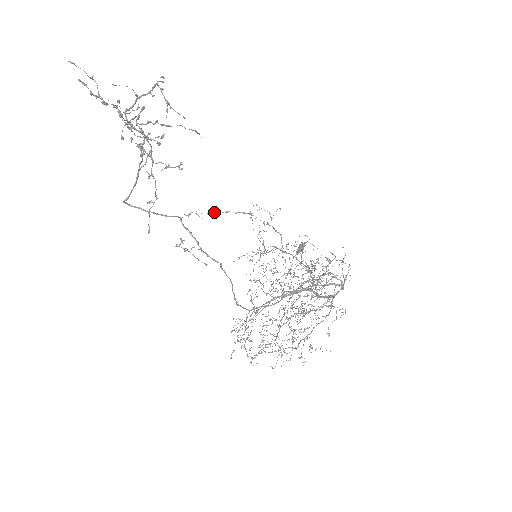
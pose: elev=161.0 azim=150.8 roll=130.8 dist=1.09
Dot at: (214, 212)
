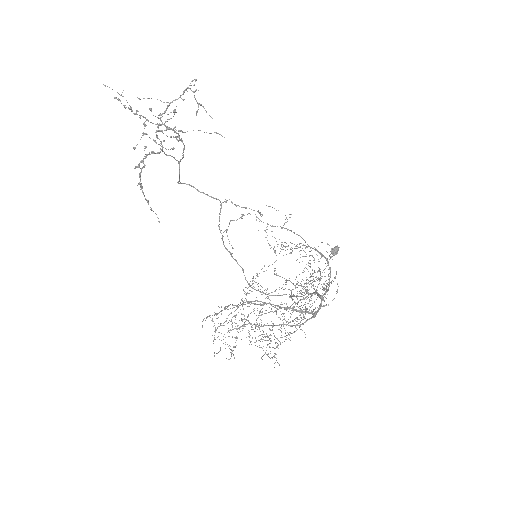
Dot at: occluded
